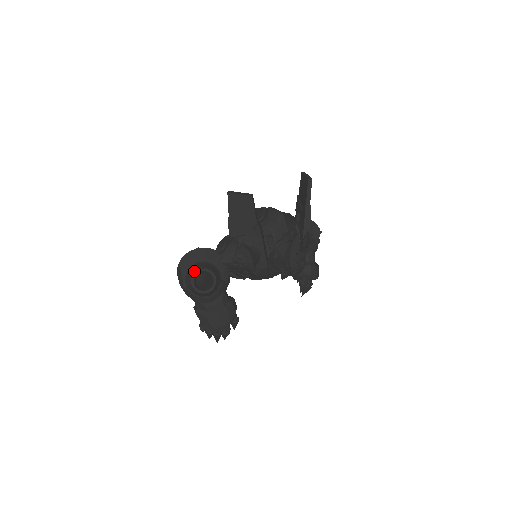
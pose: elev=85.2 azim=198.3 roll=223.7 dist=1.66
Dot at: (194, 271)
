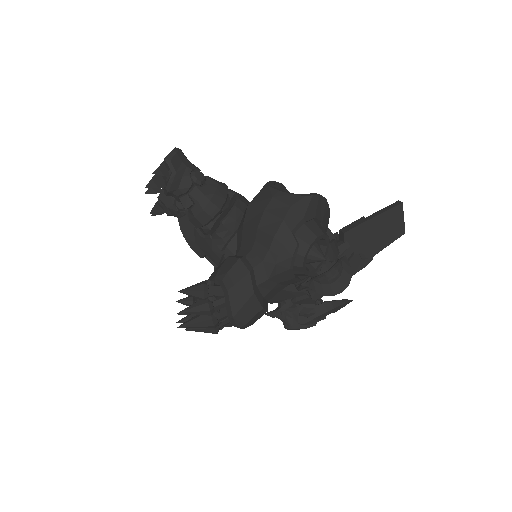
Dot at: (324, 231)
